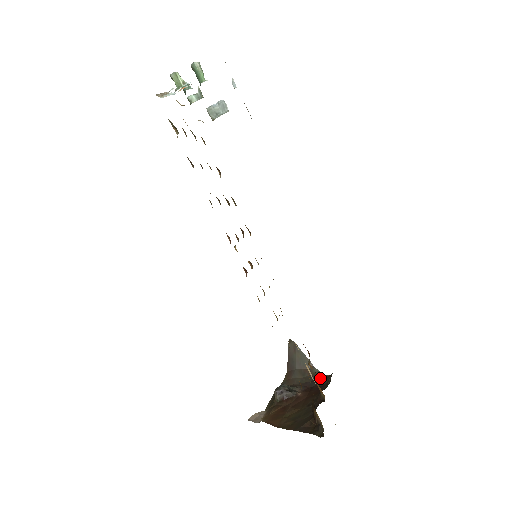
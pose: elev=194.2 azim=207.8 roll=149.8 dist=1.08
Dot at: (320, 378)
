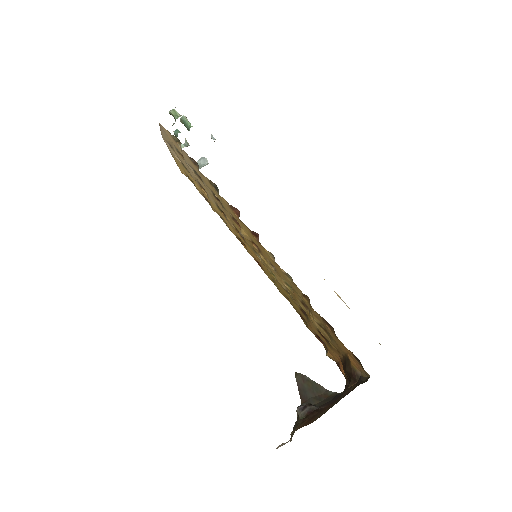
Dot at: (338, 395)
